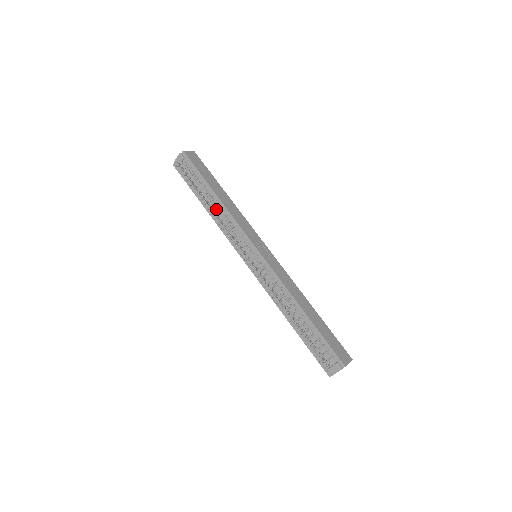
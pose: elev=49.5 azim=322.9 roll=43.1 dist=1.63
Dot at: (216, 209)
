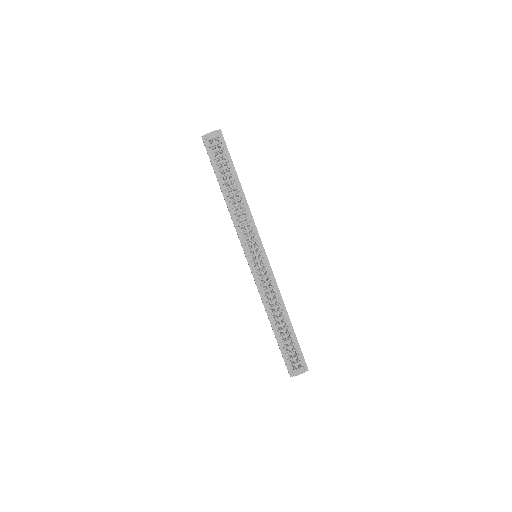
Dot at: (236, 200)
